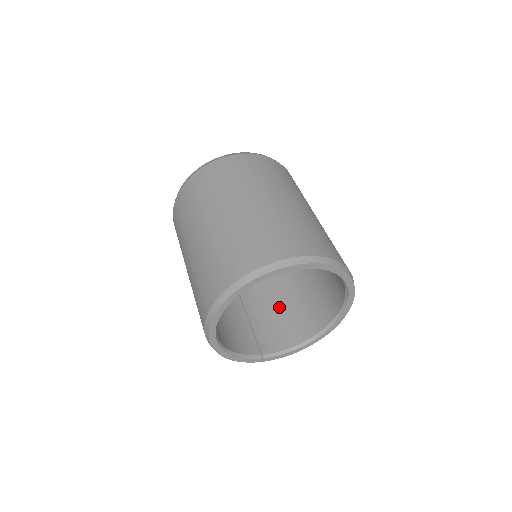
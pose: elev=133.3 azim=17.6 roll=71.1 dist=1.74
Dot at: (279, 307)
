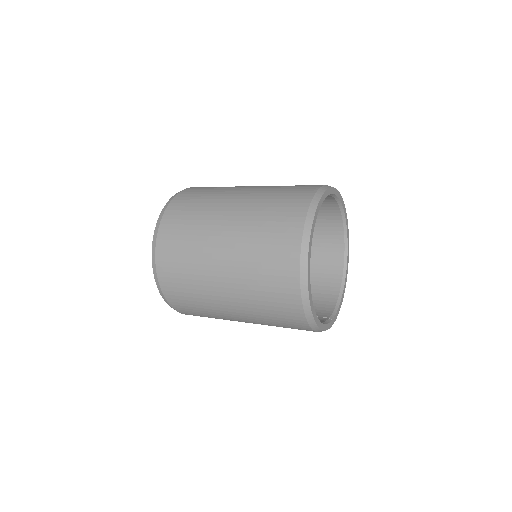
Dot at: occluded
